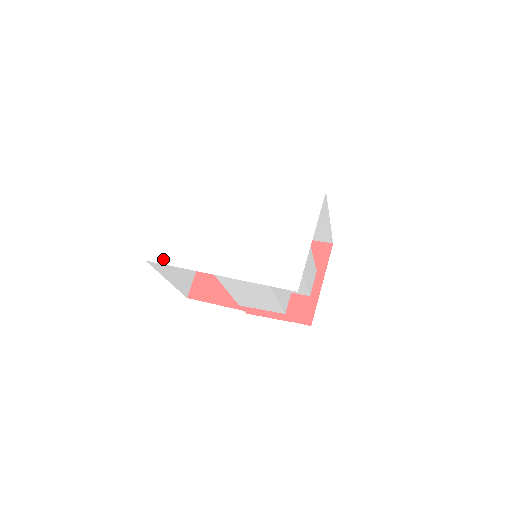
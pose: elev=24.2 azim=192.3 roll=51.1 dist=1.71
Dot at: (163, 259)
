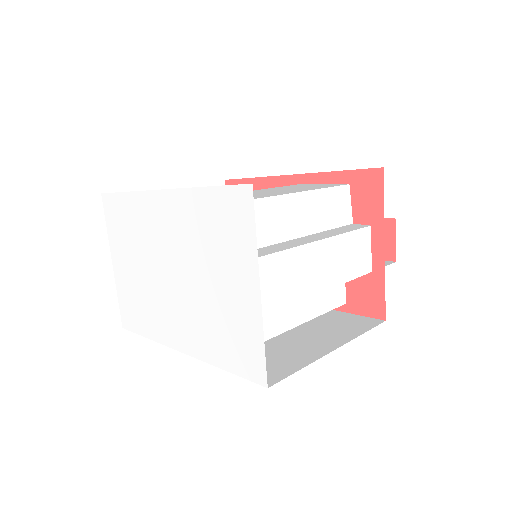
Dot at: (133, 326)
